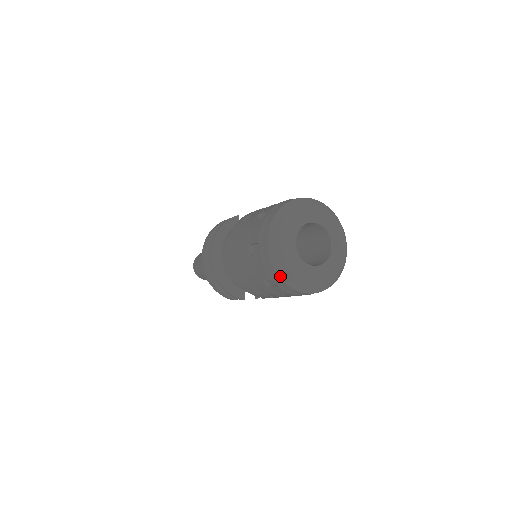
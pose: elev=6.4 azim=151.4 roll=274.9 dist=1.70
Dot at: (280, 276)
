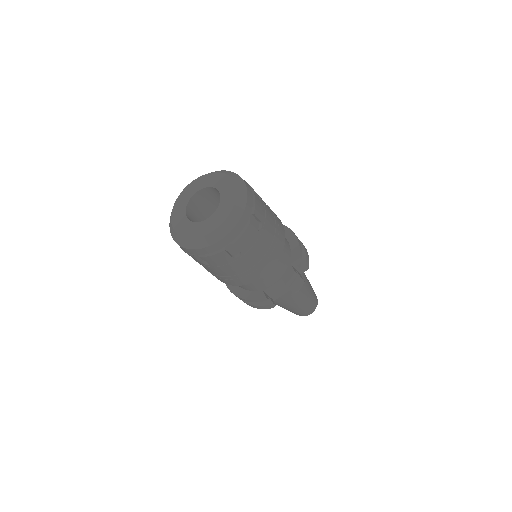
Dot at: (185, 247)
